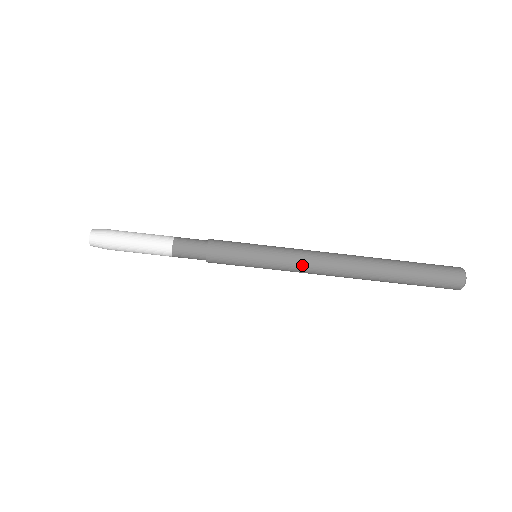
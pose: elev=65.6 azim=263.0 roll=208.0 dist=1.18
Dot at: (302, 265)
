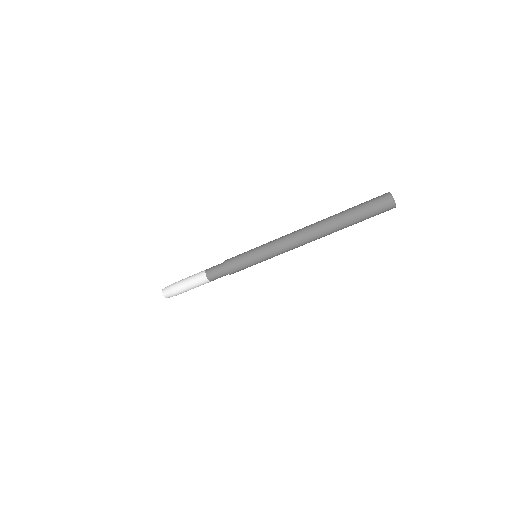
Dot at: (282, 246)
